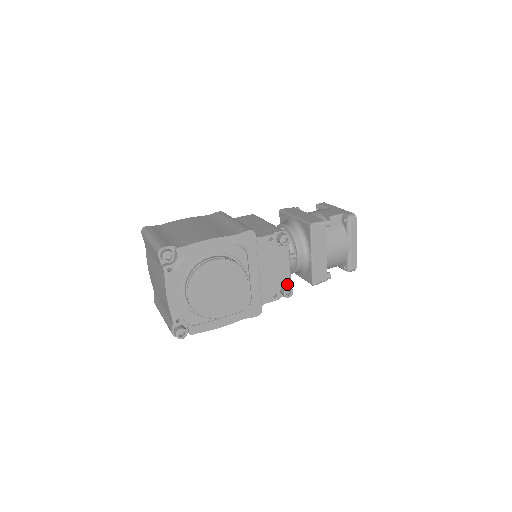
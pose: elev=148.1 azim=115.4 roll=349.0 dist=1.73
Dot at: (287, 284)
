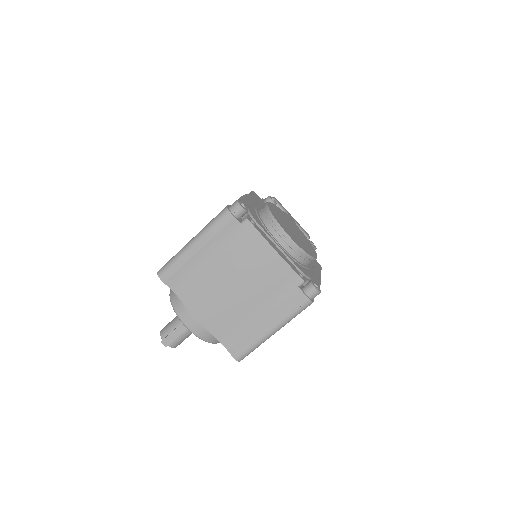
Dot at: occluded
